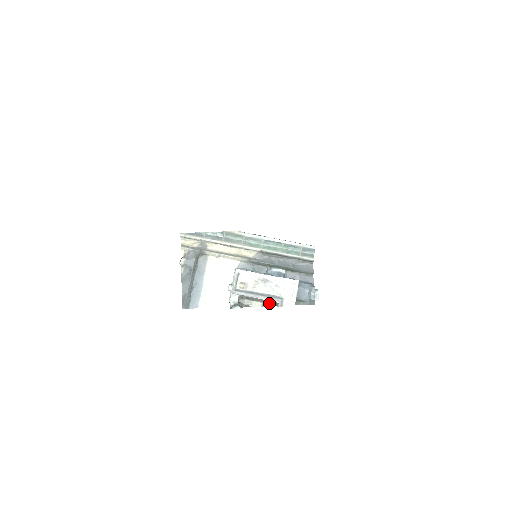
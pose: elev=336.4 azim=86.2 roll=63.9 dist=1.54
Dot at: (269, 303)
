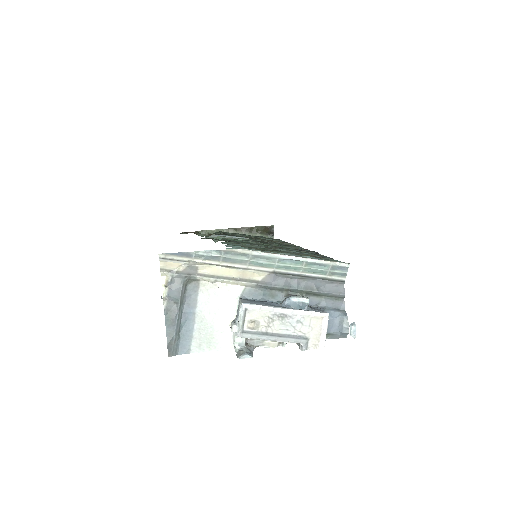
Dot at: occluded
